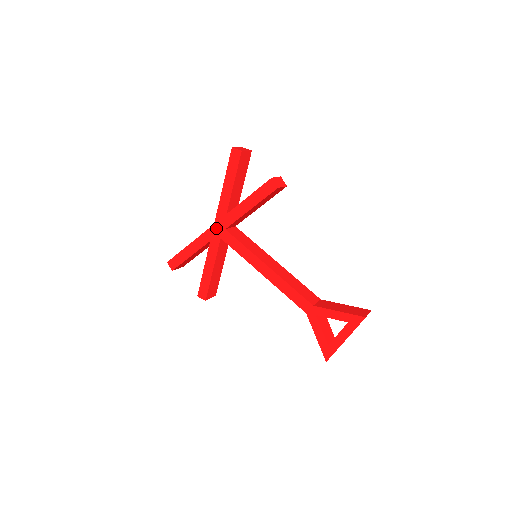
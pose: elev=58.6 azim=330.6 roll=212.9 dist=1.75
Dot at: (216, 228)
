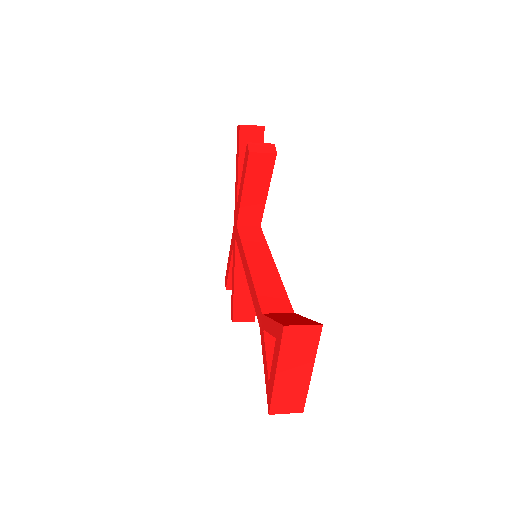
Dot at: (234, 227)
